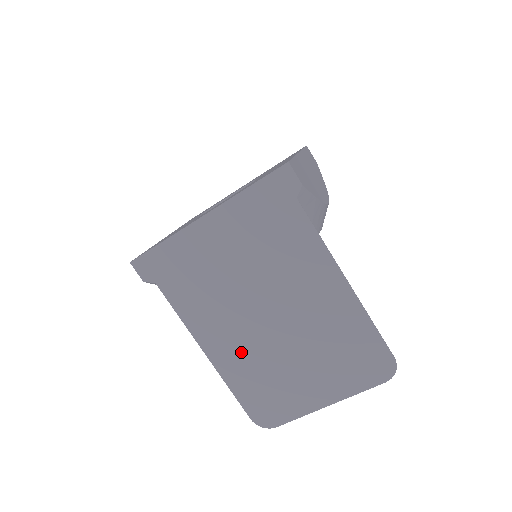
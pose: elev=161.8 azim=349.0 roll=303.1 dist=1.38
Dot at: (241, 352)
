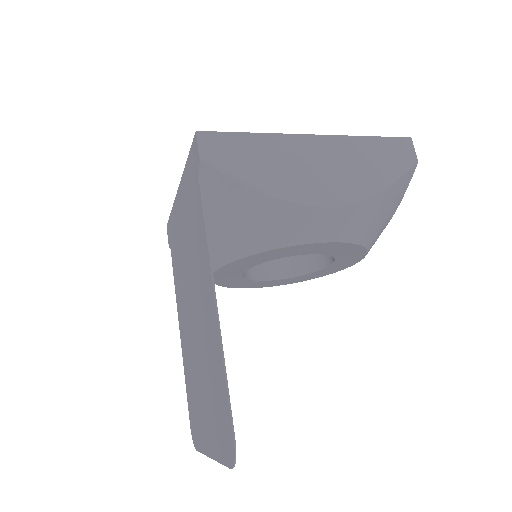
Dot at: (187, 345)
